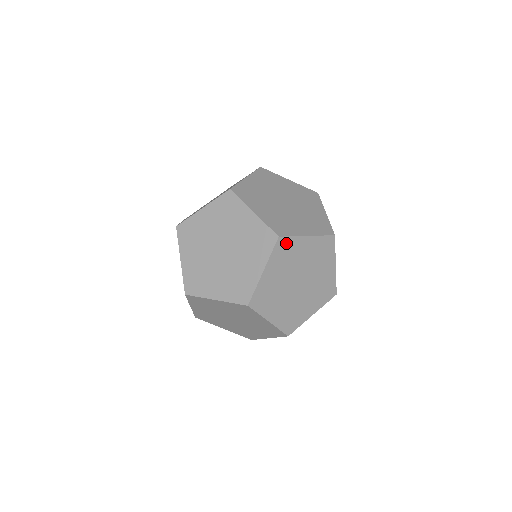
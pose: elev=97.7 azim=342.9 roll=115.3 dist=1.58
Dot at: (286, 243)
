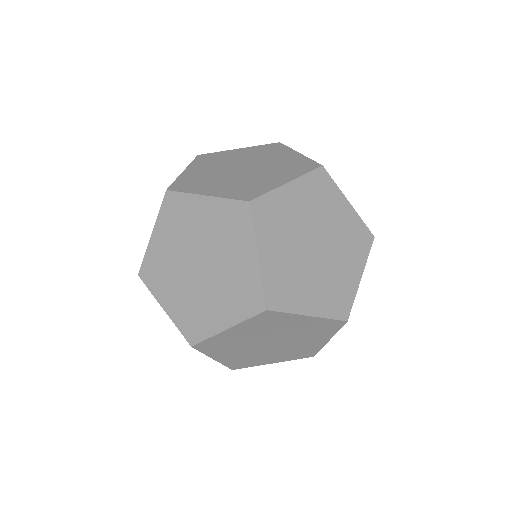
Dot at: (326, 182)
